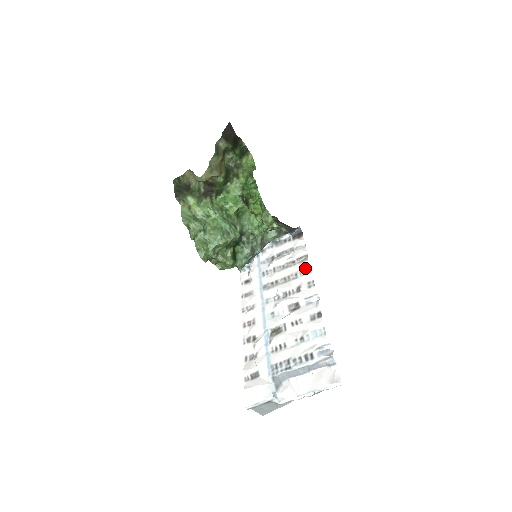
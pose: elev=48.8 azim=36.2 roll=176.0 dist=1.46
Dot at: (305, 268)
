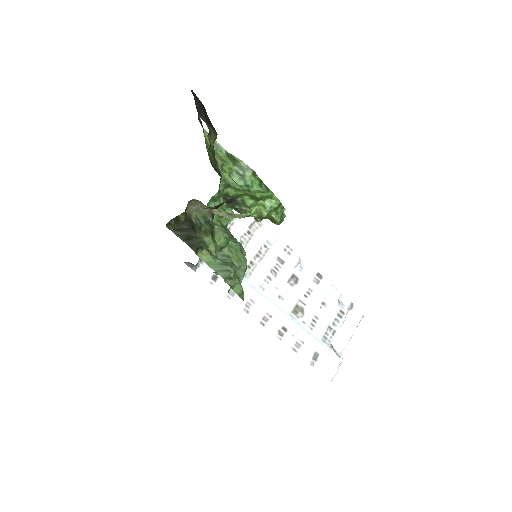
Dot at: (268, 235)
